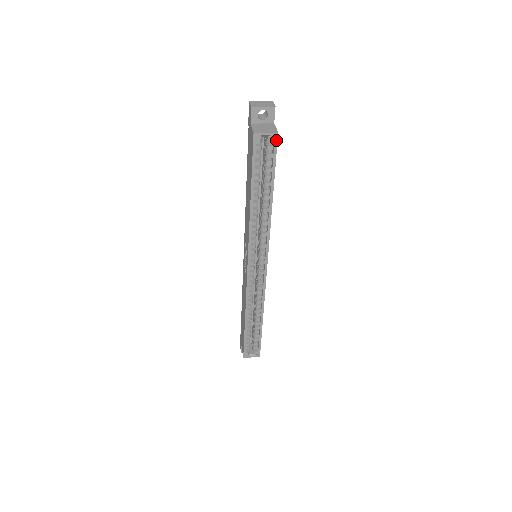
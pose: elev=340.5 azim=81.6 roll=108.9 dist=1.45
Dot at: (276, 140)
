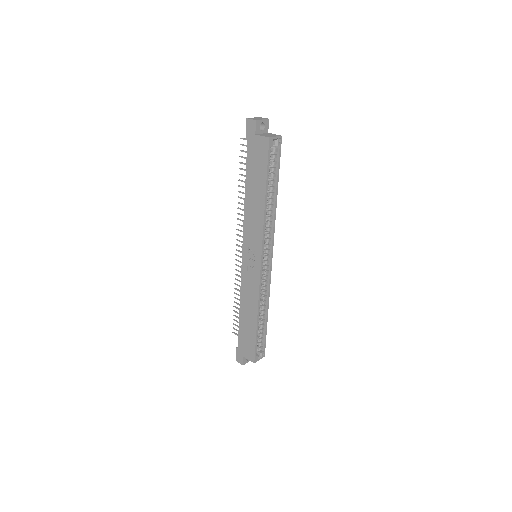
Dot at: (281, 142)
